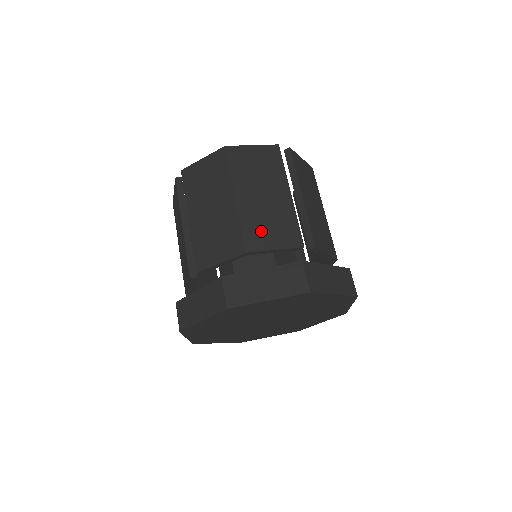
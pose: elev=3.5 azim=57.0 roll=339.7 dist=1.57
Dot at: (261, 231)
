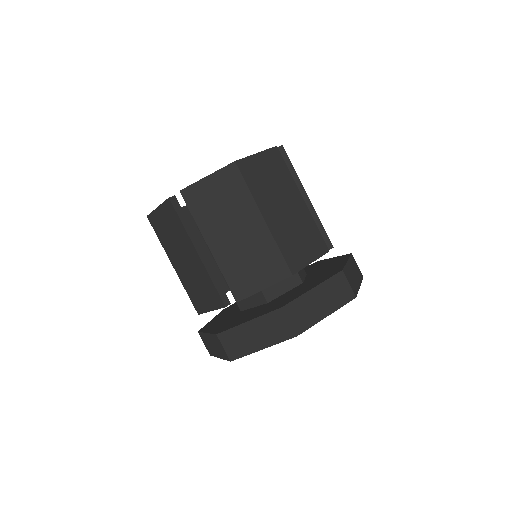
Dot at: (296, 248)
